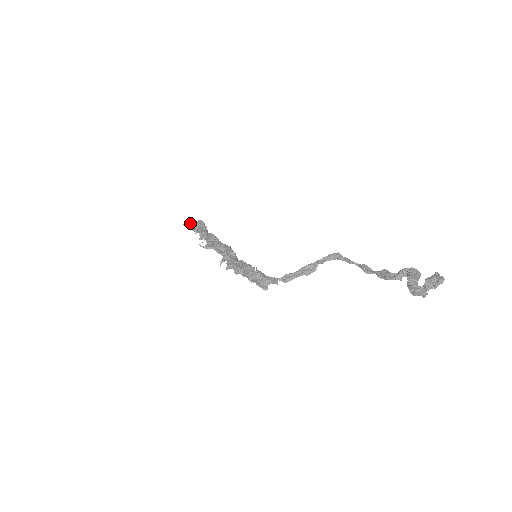
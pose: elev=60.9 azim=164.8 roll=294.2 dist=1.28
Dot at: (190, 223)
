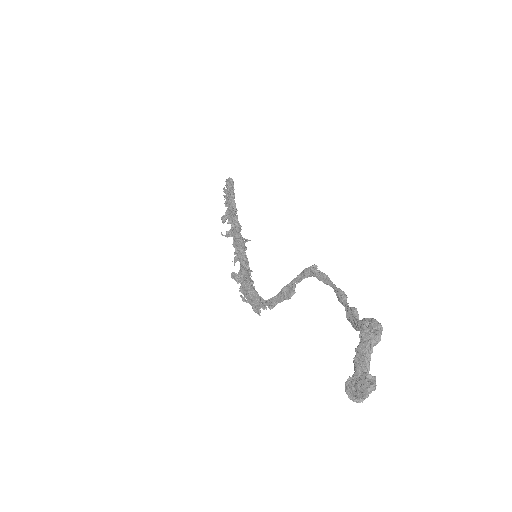
Dot at: (226, 184)
